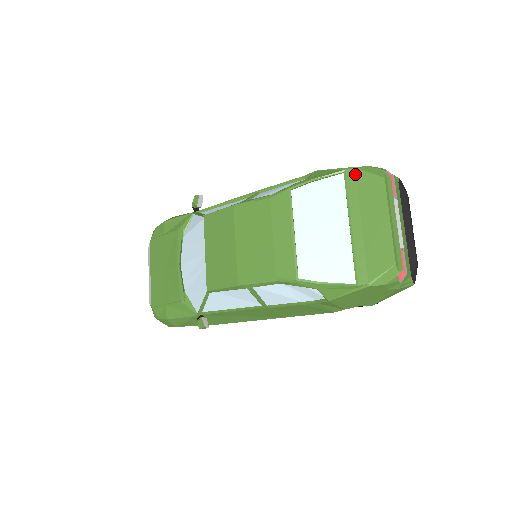
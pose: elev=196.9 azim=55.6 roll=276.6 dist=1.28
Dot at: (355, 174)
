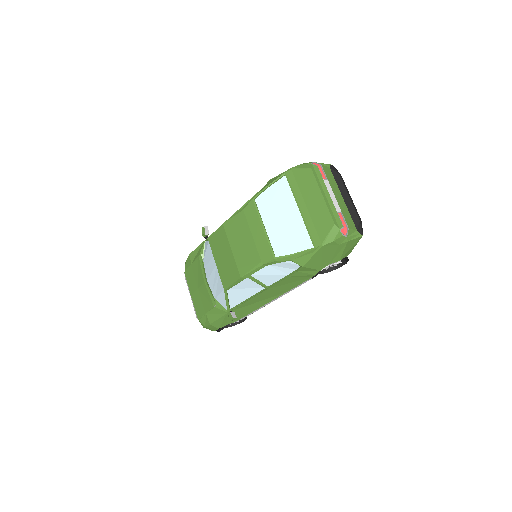
Dot at: (292, 173)
